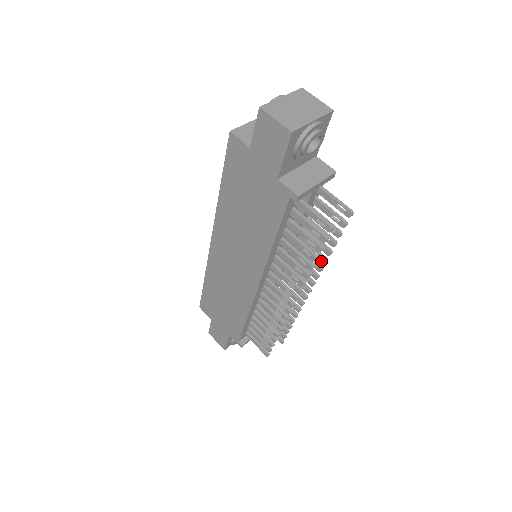
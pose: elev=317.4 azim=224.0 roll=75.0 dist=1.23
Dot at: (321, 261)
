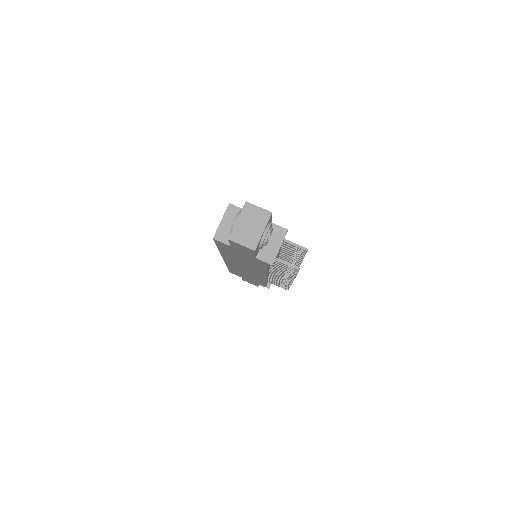
Dot at: occluded
